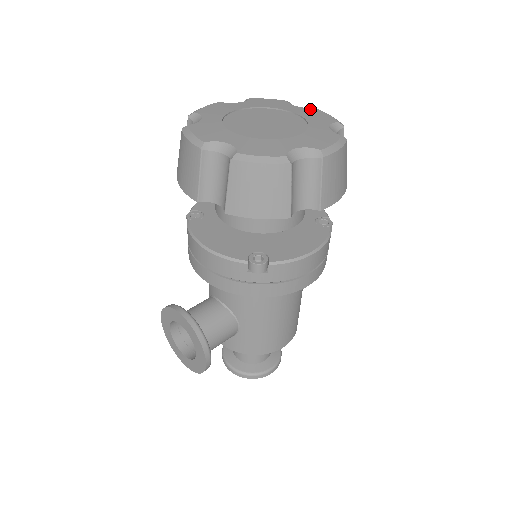
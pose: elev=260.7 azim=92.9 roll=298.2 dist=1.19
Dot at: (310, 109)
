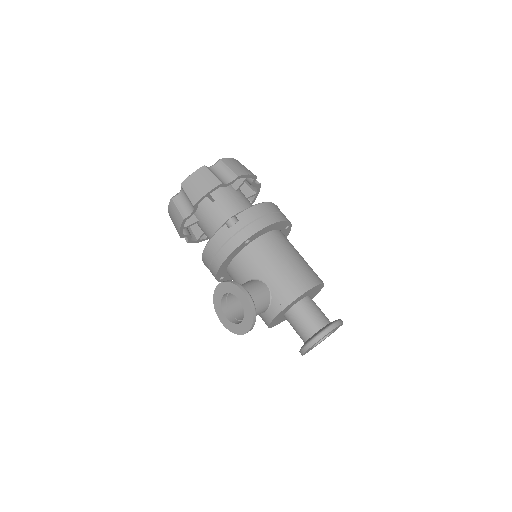
Dot at: occluded
